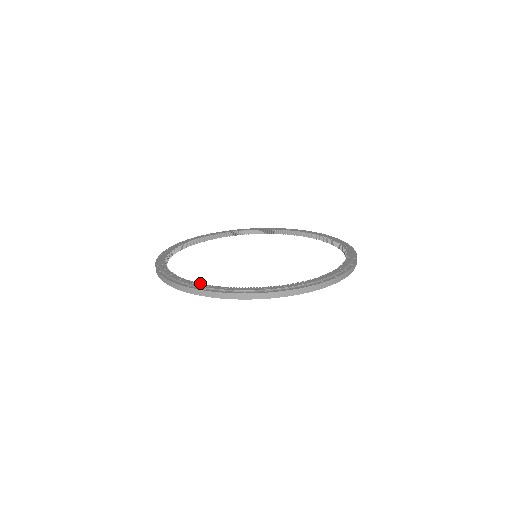
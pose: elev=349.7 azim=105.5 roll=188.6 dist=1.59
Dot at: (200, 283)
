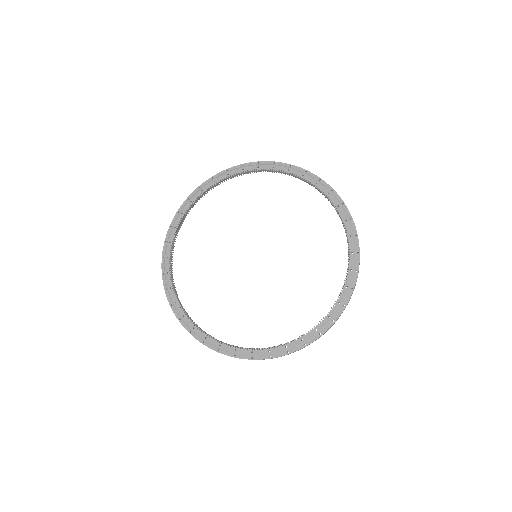
Dot at: (189, 318)
